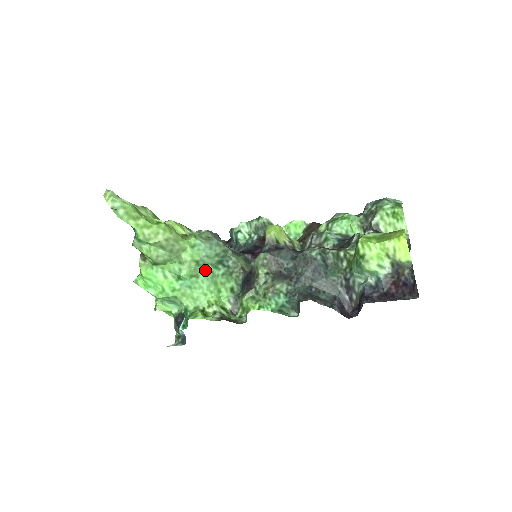
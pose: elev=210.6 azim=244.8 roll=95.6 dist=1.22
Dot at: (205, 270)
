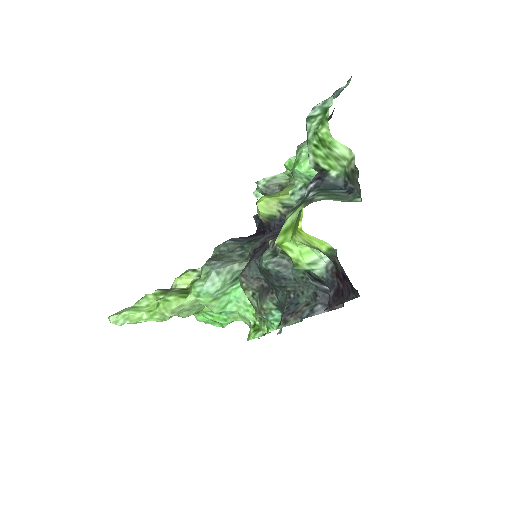
Dot at: (233, 291)
